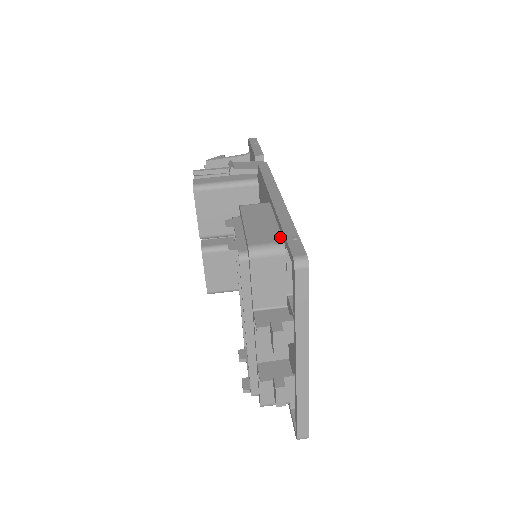
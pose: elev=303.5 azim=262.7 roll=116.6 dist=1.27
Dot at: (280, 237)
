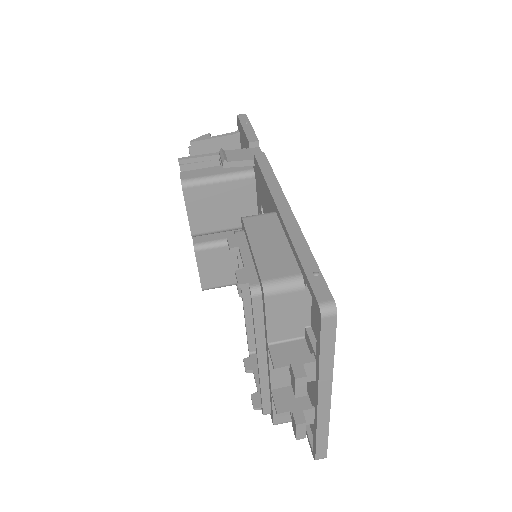
Dot at: (296, 267)
